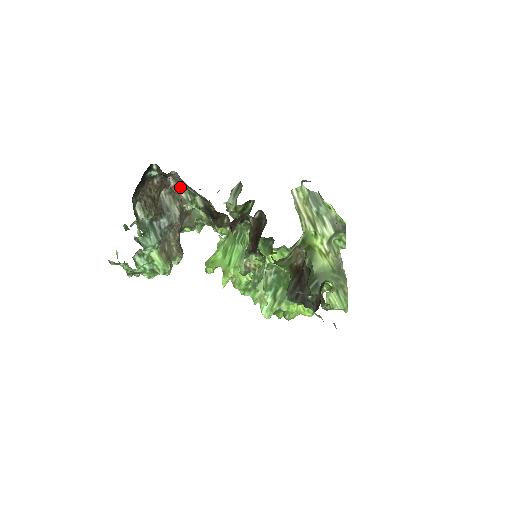
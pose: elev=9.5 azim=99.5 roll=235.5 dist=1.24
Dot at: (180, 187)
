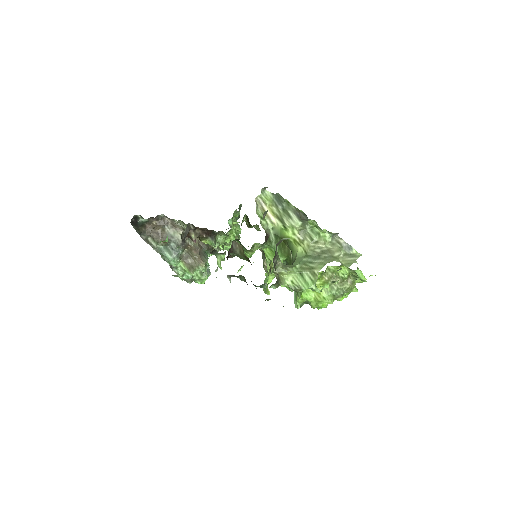
Dot at: (176, 222)
